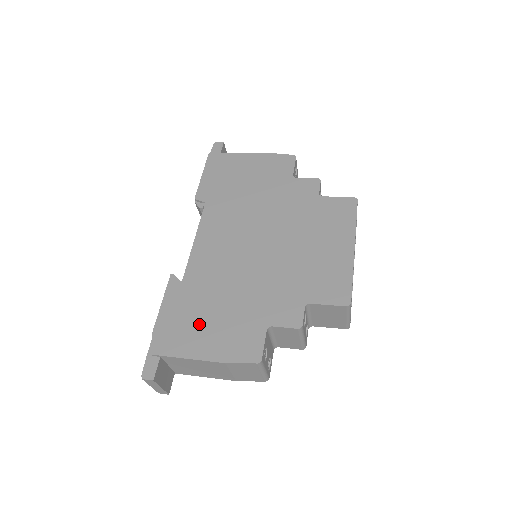
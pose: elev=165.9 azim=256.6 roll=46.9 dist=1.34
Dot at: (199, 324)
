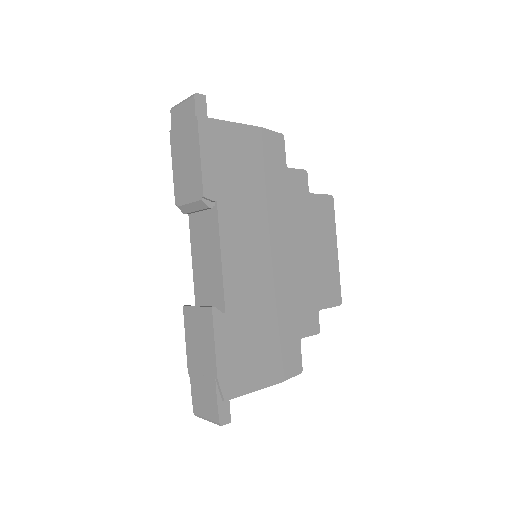
Dot at: (254, 355)
